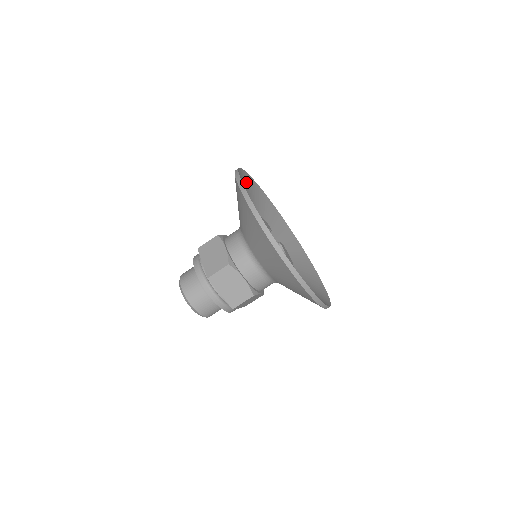
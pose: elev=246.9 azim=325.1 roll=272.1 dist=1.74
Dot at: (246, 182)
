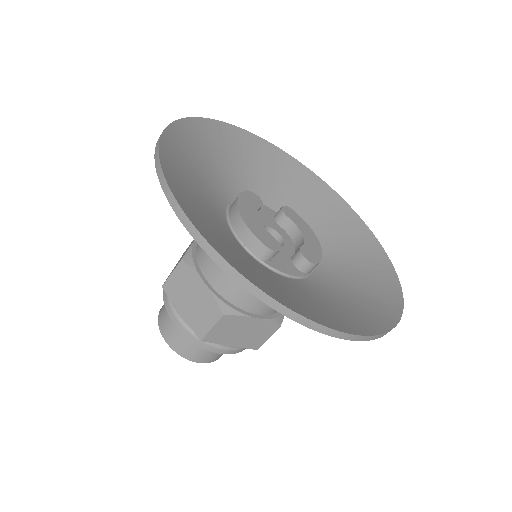
Dot at: (183, 144)
